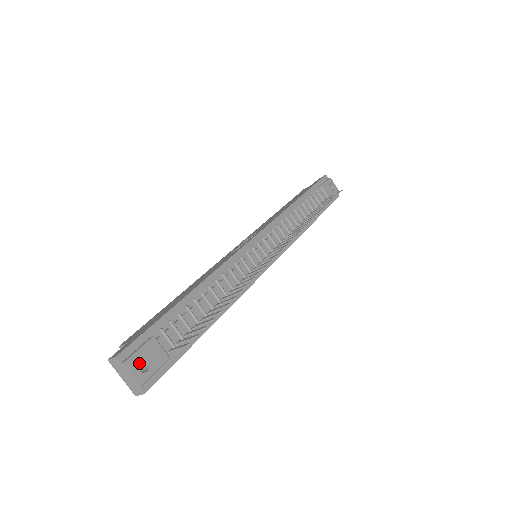
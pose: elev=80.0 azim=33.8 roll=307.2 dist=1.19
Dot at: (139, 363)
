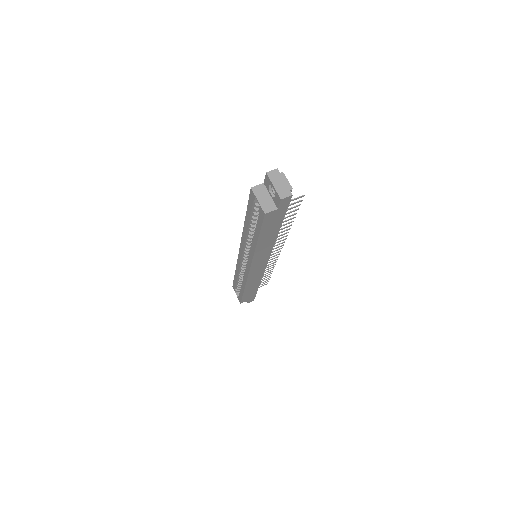
Dot at: (274, 192)
